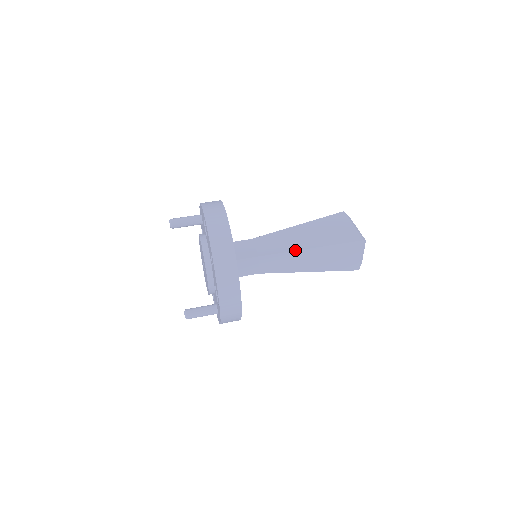
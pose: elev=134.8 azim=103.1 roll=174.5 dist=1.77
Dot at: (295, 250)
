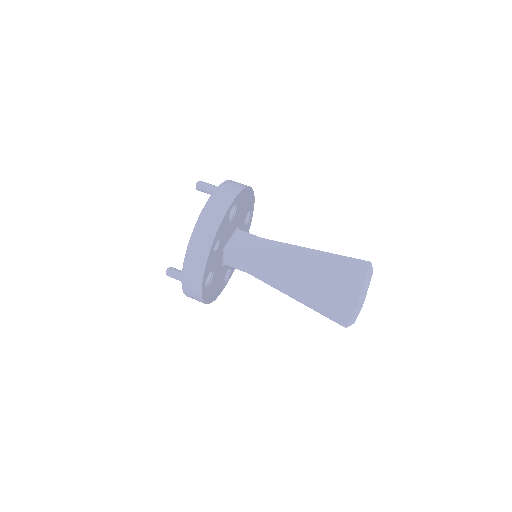
Dot at: (286, 272)
